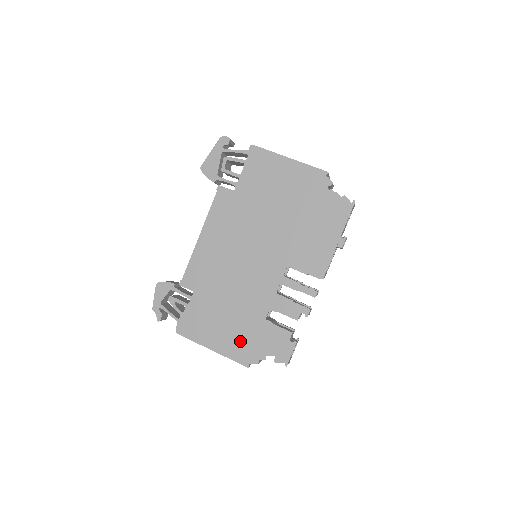
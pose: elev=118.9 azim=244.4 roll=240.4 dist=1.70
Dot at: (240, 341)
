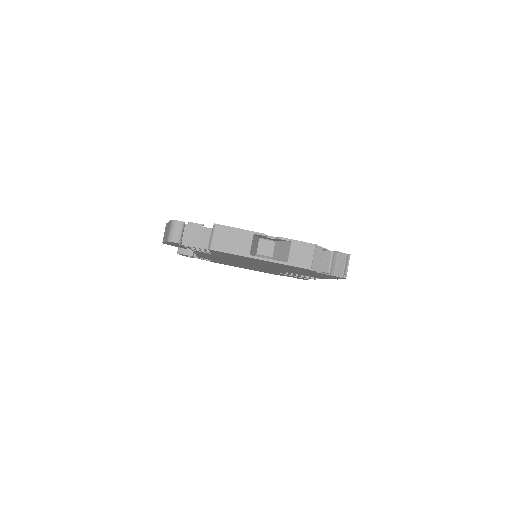
Dot at: occluded
